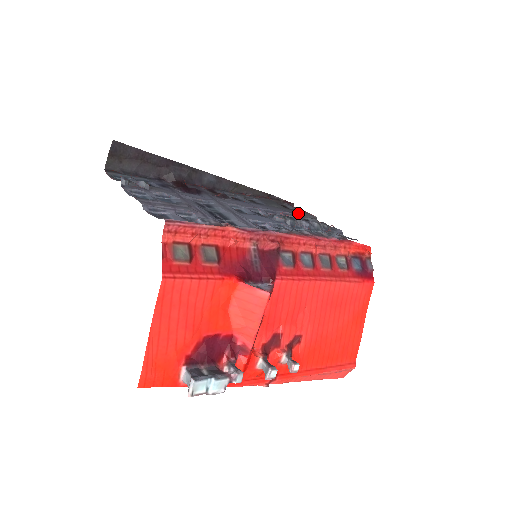
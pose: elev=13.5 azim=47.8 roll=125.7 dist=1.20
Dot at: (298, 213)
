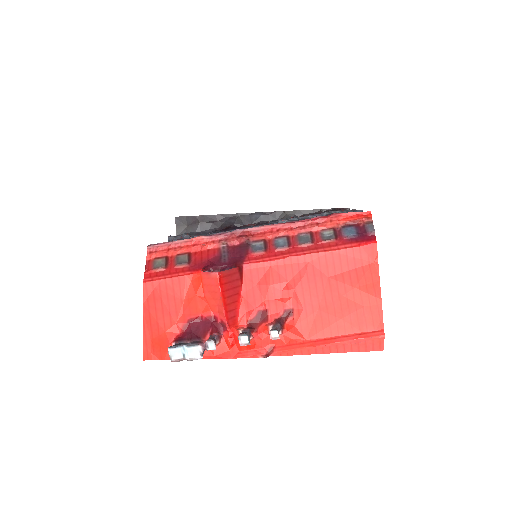
Dot at: occluded
